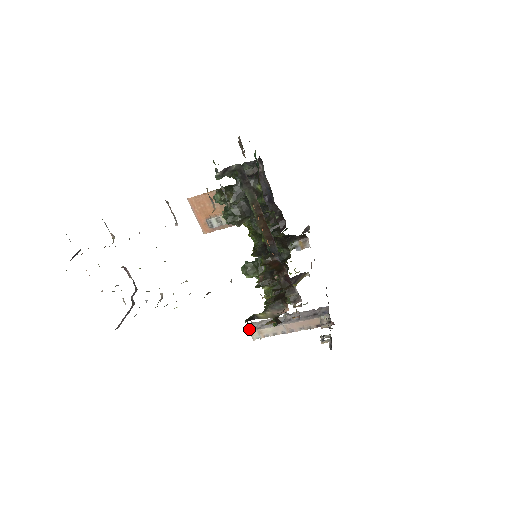
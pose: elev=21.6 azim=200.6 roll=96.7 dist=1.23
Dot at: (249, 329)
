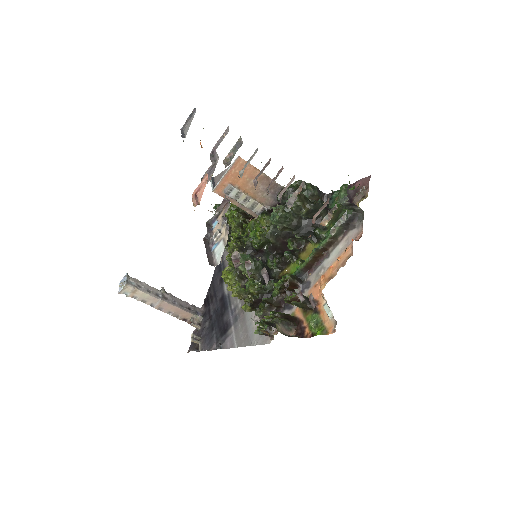
Dot at: (126, 281)
